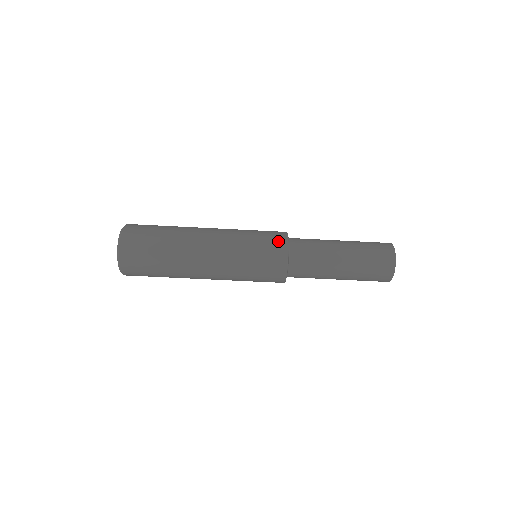
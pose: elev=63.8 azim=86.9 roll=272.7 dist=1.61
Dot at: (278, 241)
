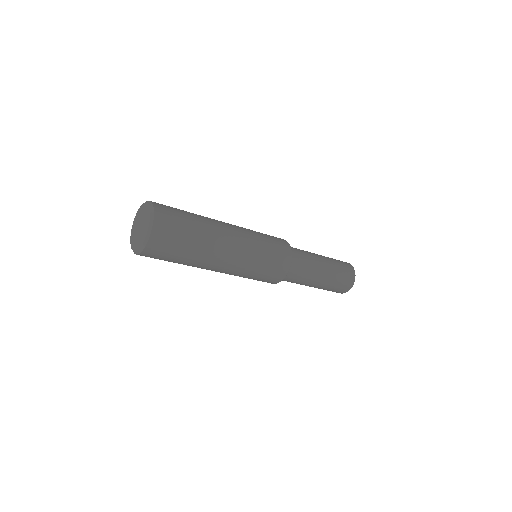
Dot at: (283, 243)
